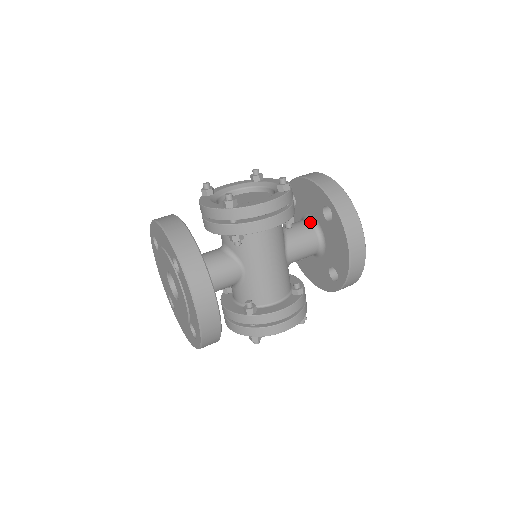
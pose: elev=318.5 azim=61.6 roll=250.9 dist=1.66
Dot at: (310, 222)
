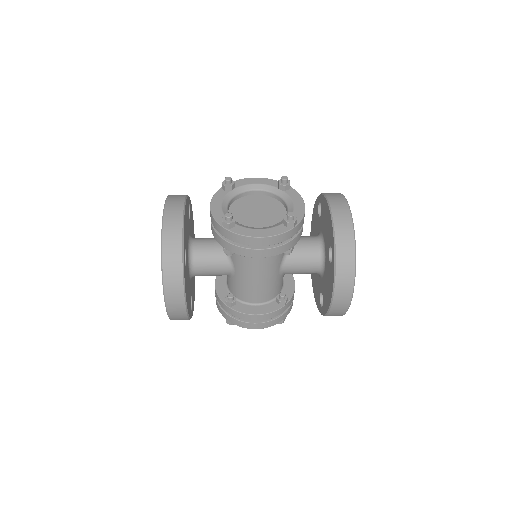
Dot at: (320, 246)
